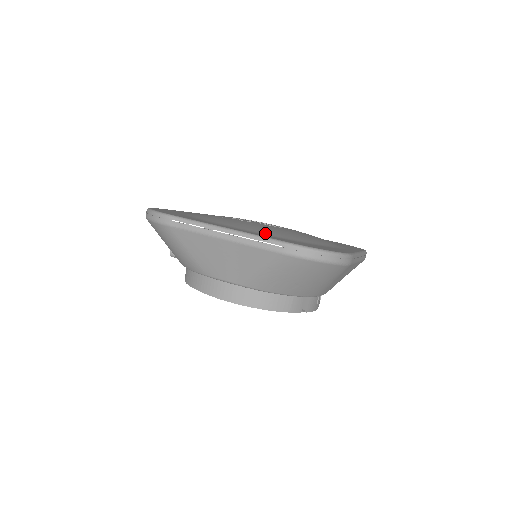
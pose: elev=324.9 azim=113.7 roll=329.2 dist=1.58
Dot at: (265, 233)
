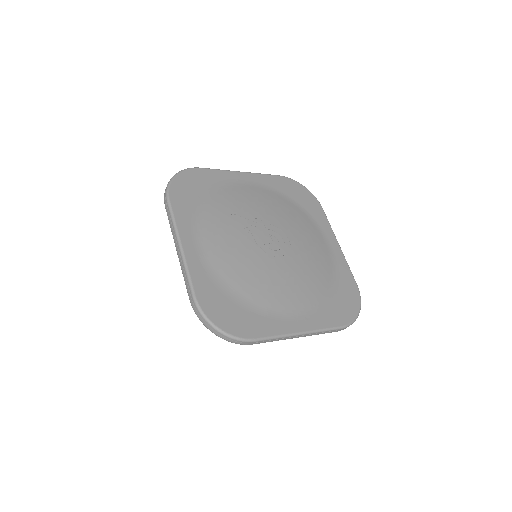
Dot at: (215, 267)
